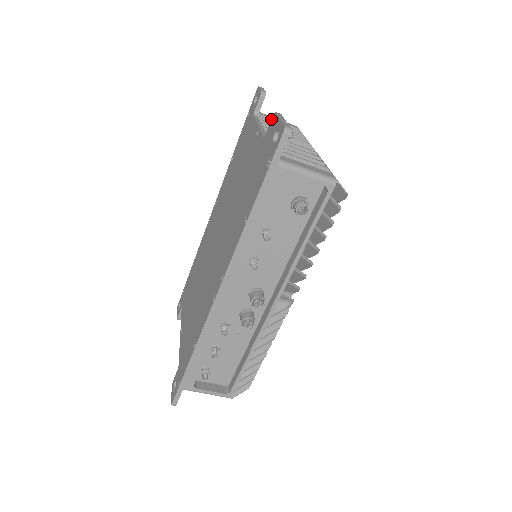
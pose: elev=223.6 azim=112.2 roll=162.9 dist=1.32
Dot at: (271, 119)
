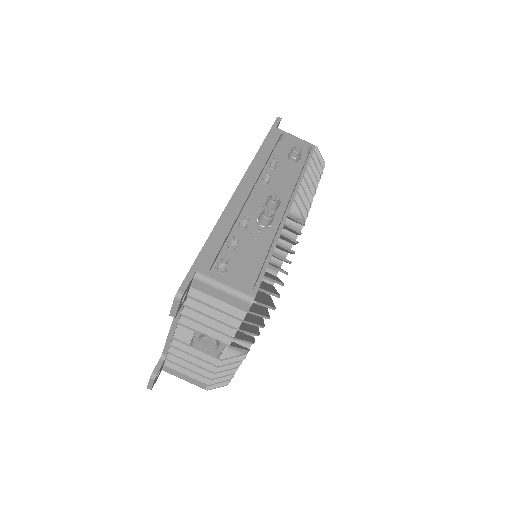
Dot at: occluded
